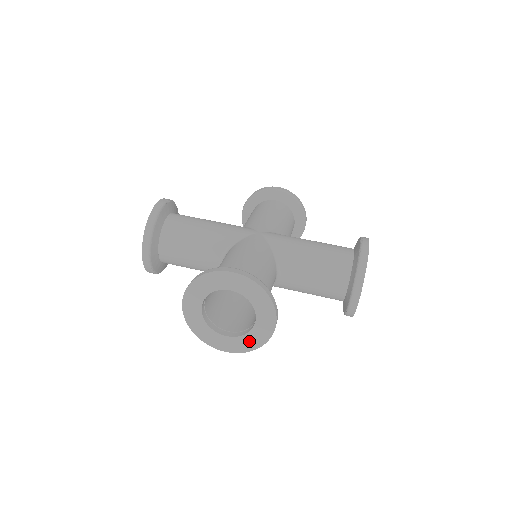
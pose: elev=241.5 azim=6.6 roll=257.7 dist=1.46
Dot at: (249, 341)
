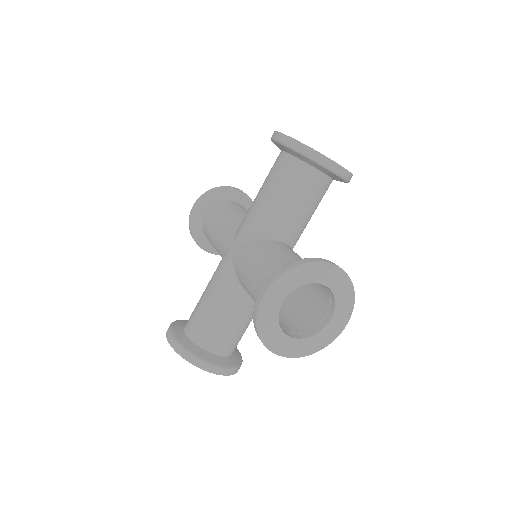
Dot at: occluded
